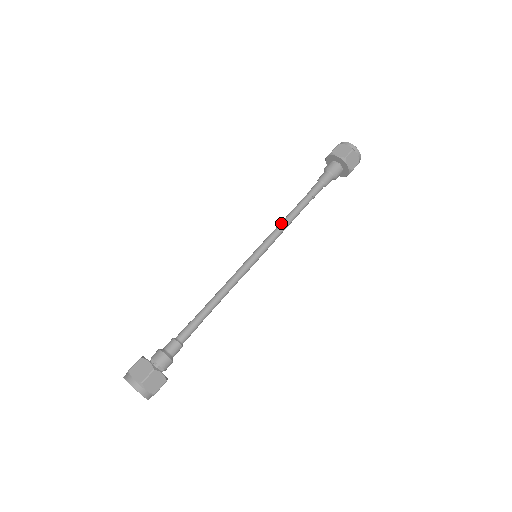
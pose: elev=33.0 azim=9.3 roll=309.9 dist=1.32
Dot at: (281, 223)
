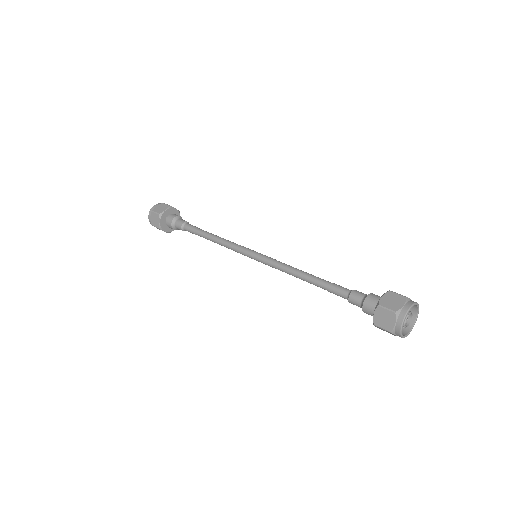
Dot at: (287, 269)
